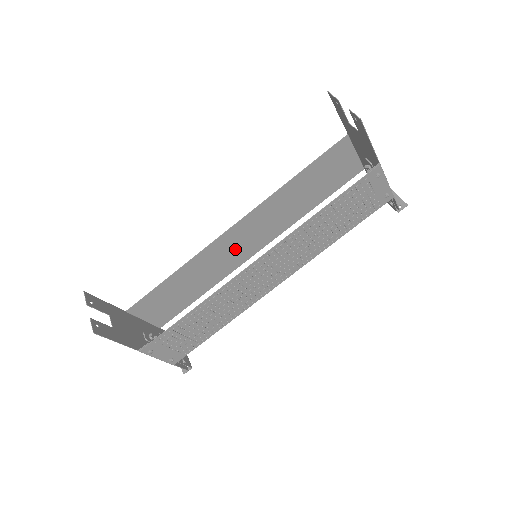
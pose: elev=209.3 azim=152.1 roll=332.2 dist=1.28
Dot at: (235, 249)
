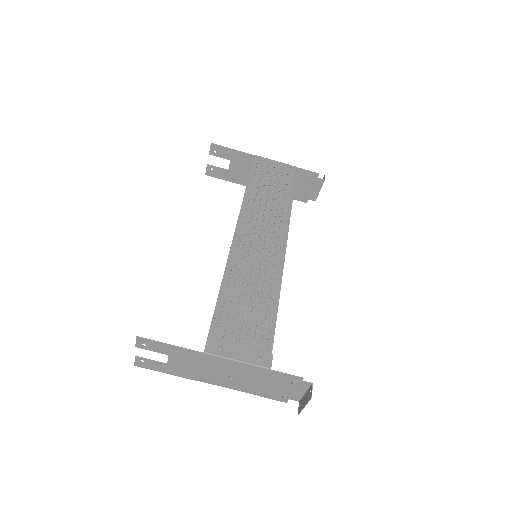
Dot at: occluded
